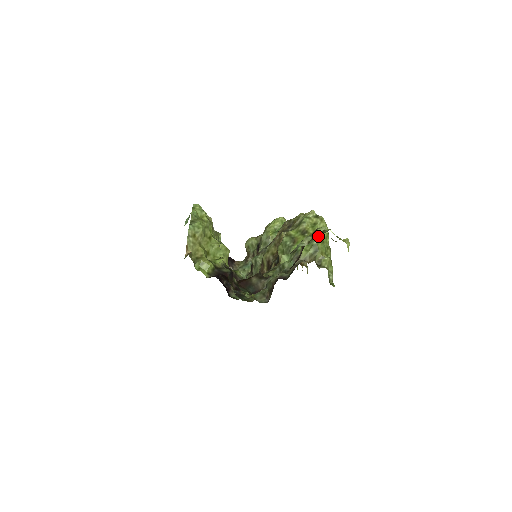
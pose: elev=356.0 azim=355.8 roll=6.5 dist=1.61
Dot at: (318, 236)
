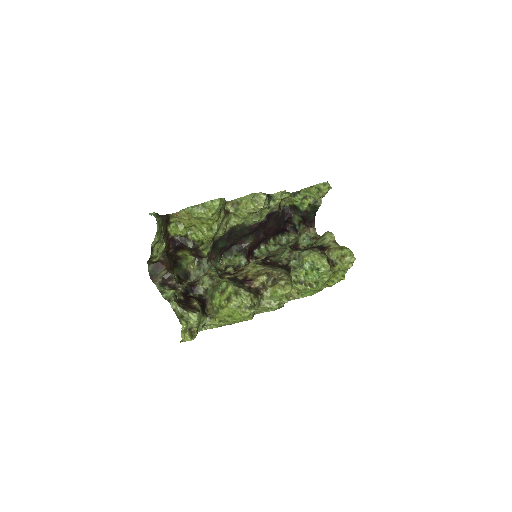
Dot at: (177, 316)
